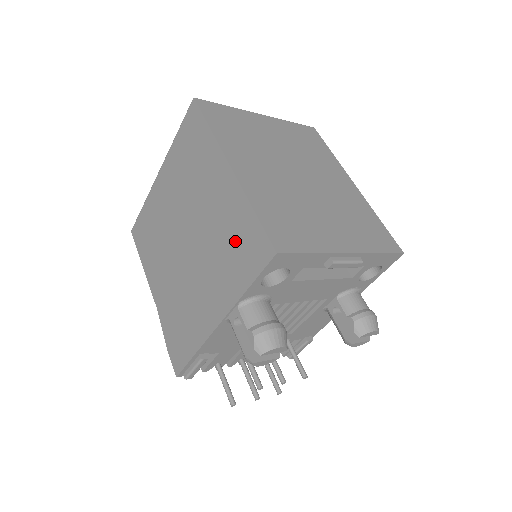
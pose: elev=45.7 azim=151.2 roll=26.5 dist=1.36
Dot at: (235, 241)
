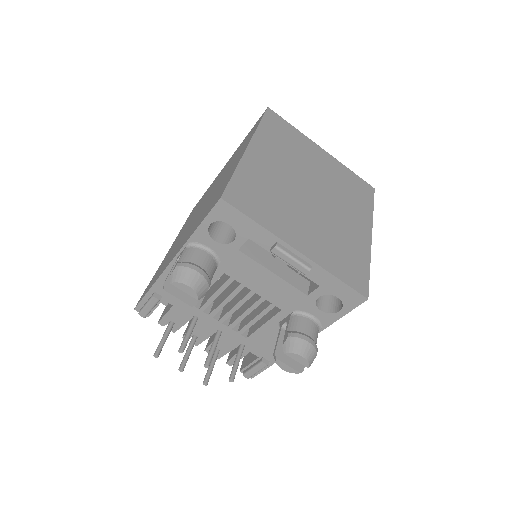
Dot at: (215, 197)
